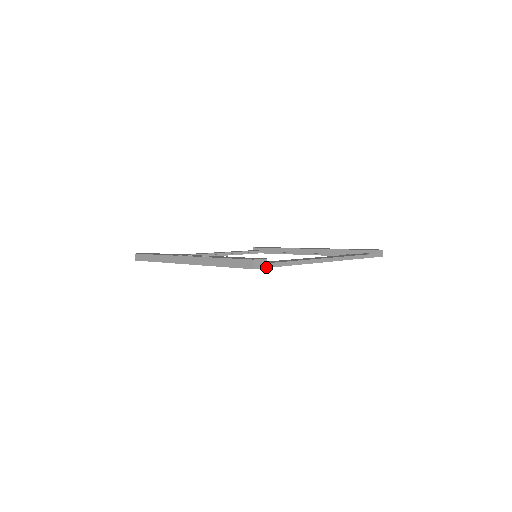
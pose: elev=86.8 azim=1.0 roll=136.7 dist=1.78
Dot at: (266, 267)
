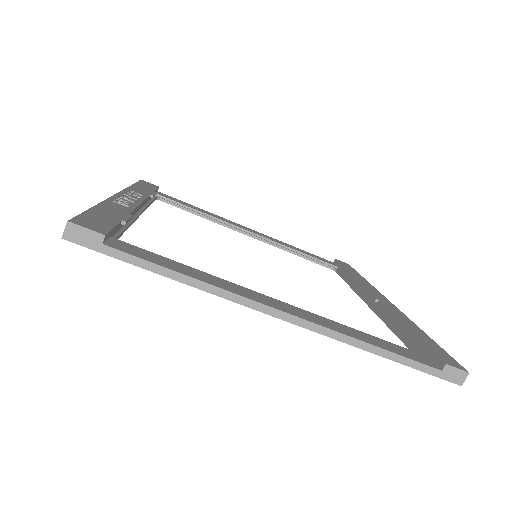
Dot at: (98, 250)
